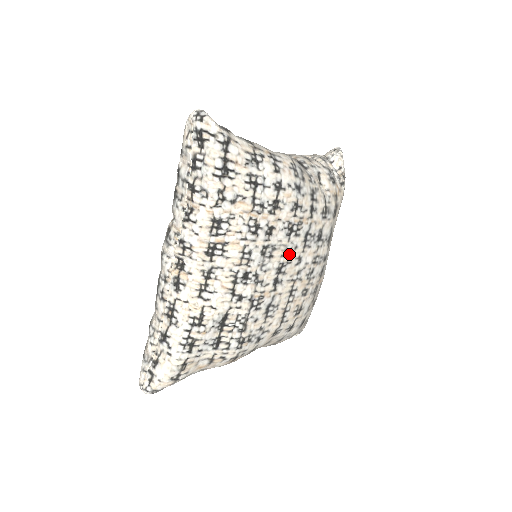
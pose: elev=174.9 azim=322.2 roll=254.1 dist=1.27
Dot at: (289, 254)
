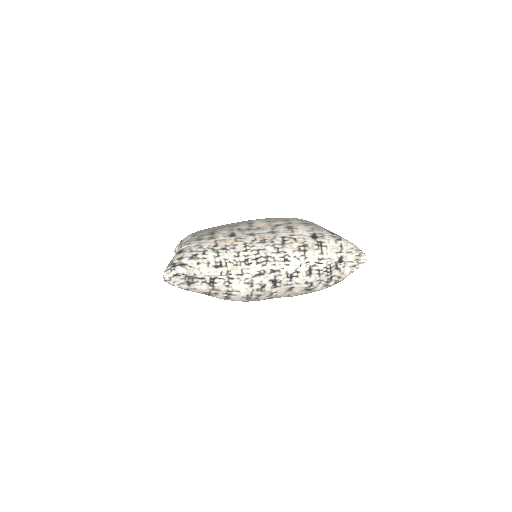
Dot at: occluded
